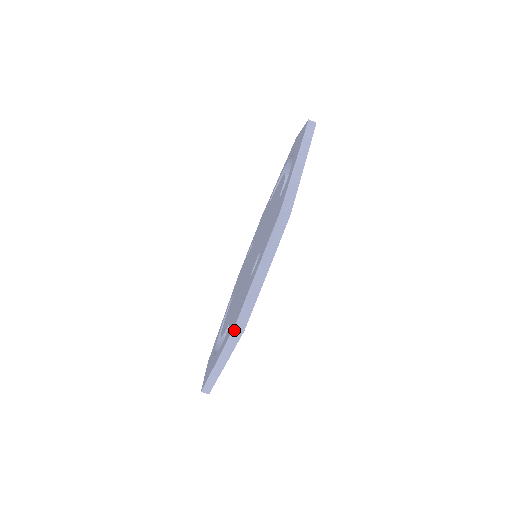
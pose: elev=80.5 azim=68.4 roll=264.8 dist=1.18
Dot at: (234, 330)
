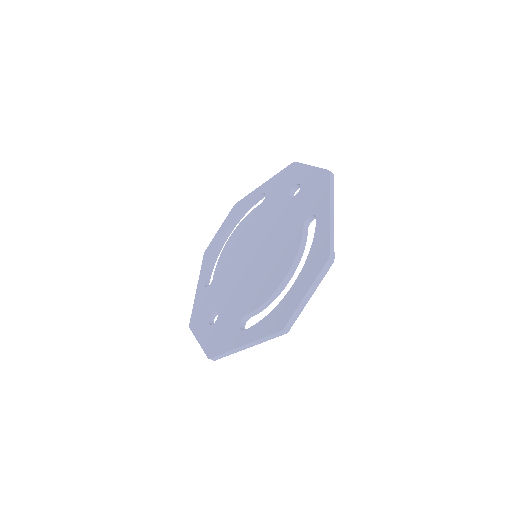
Dot at: (190, 324)
